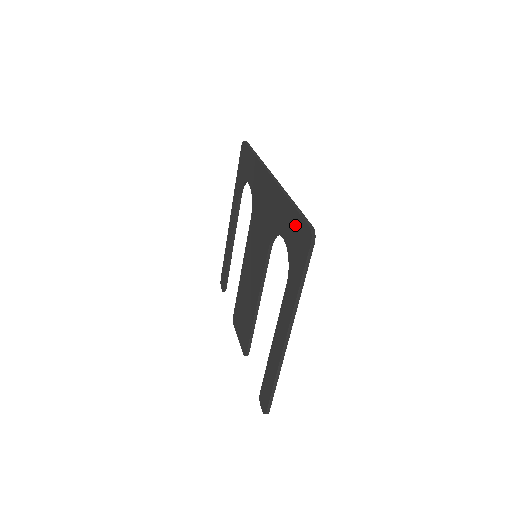
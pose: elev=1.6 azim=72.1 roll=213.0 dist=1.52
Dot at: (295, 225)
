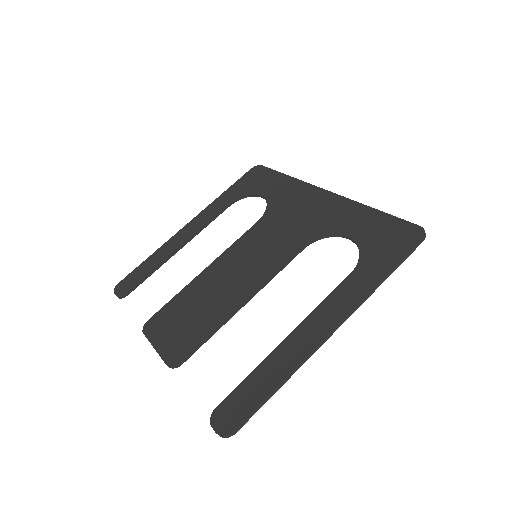
Dot at: (384, 225)
